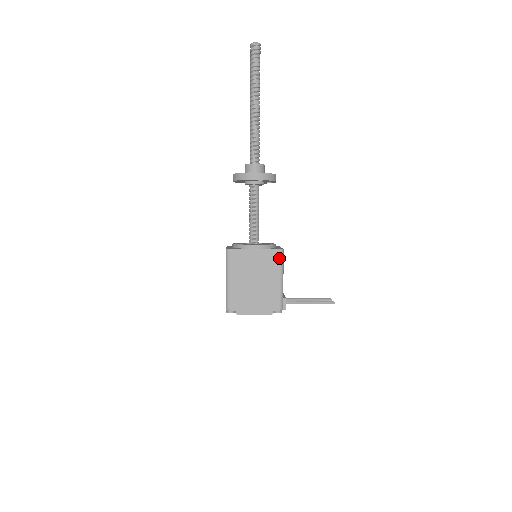
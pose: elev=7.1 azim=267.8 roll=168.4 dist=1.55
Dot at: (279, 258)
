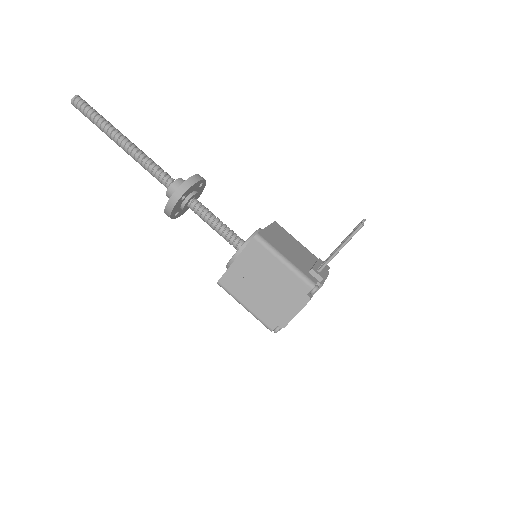
Dot at: (260, 246)
